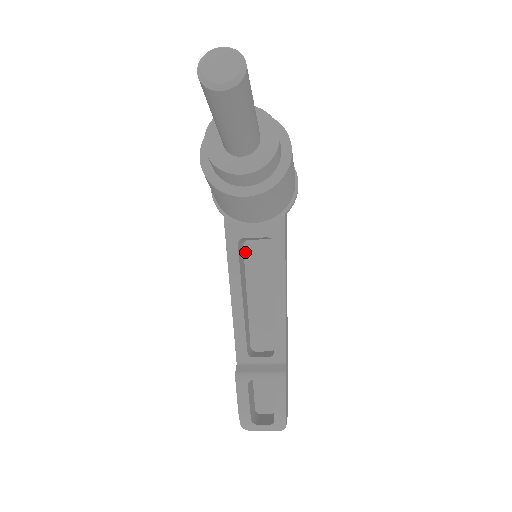
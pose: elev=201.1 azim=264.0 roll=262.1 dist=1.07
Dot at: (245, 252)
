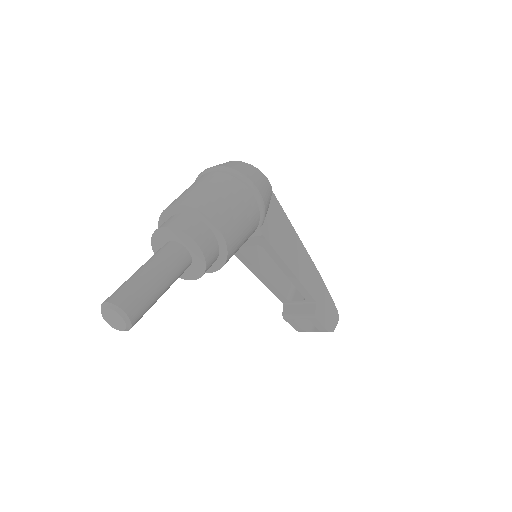
Dot at: occluded
